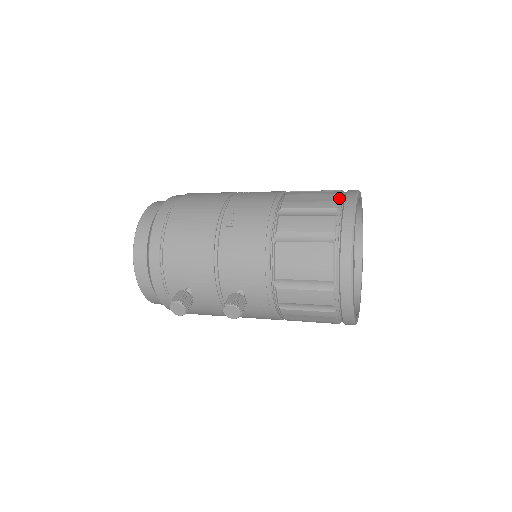
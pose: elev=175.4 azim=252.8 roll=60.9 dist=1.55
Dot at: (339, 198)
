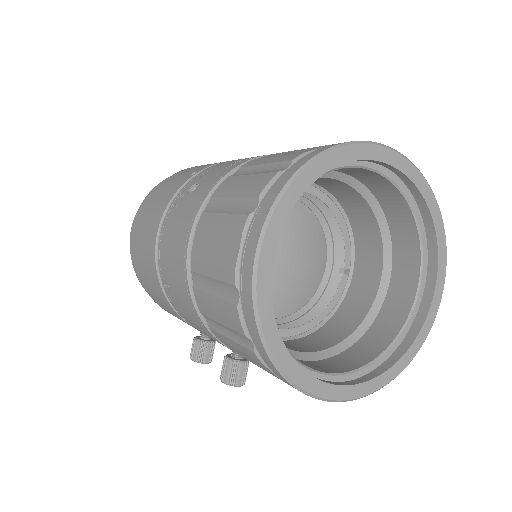
Dot at: (239, 251)
